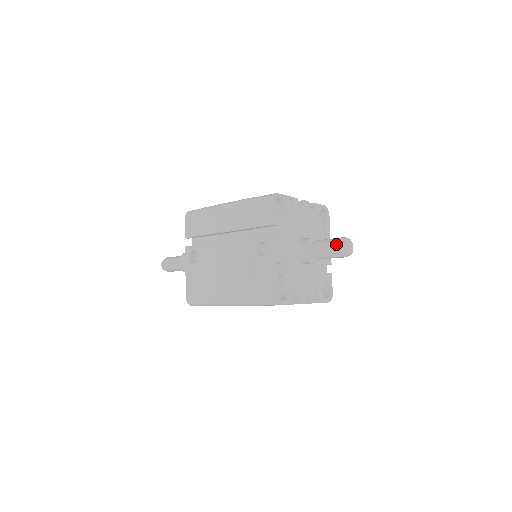
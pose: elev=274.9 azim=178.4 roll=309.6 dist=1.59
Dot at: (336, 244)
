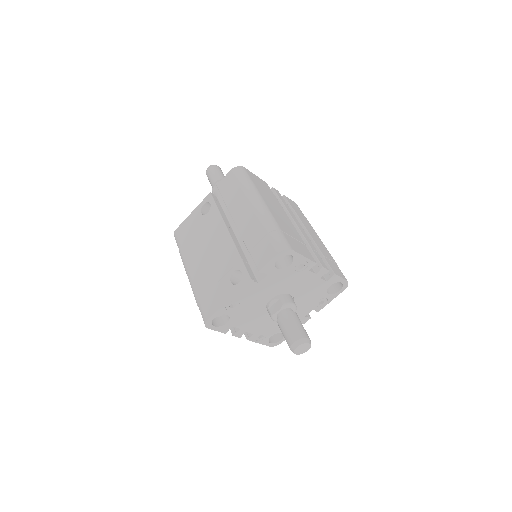
Dot at: (294, 336)
